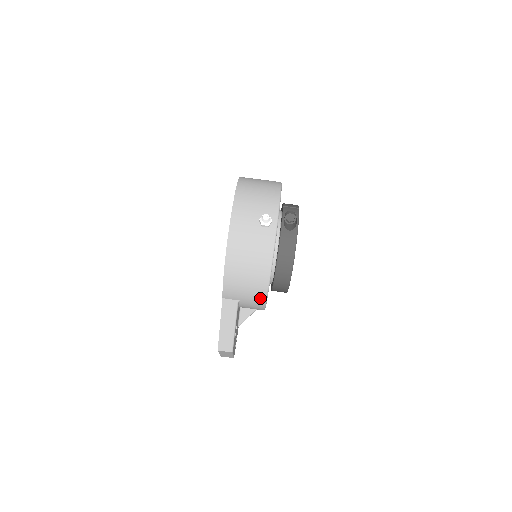
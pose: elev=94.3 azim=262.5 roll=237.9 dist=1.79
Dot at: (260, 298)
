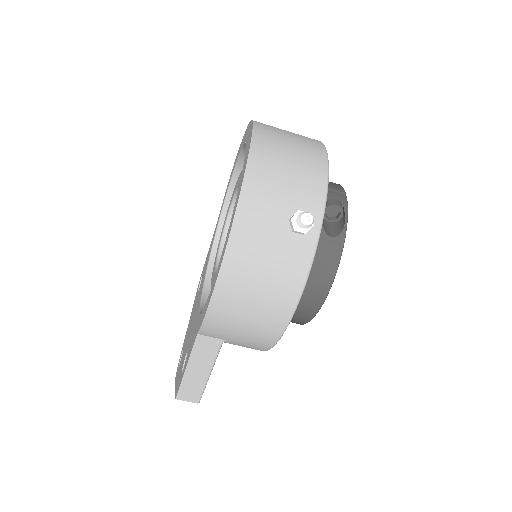
Dot at: (263, 344)
